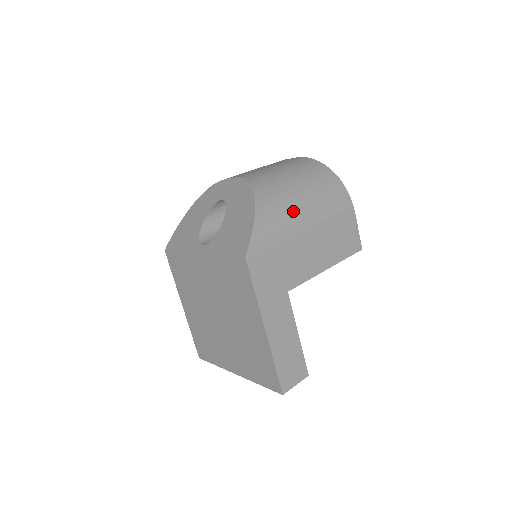
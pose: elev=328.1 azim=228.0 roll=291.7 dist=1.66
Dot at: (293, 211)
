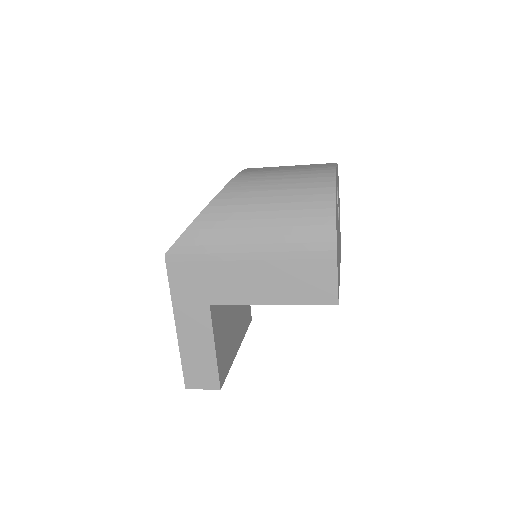
Dot at: (241, 229)
